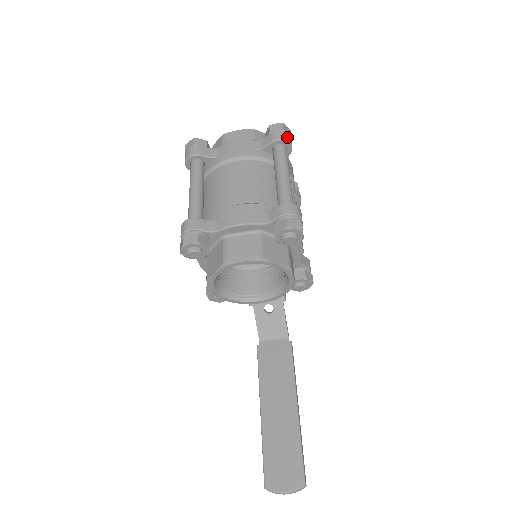
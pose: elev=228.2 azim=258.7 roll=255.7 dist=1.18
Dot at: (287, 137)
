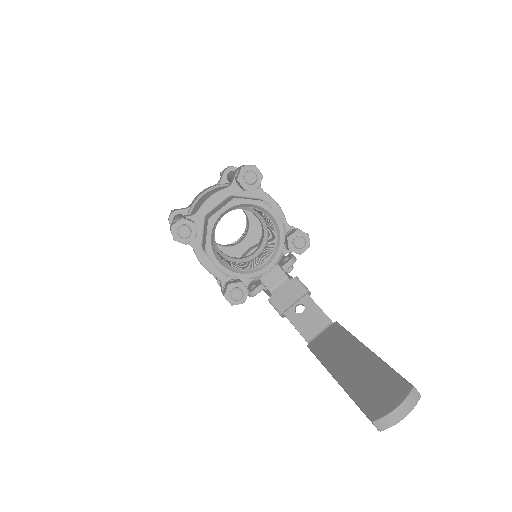
Dot at: (234, 167)
